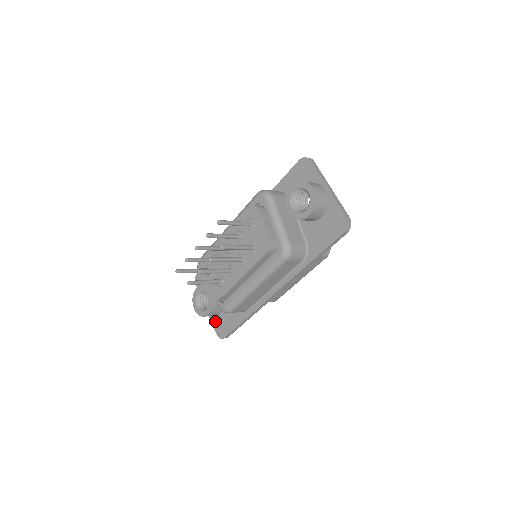
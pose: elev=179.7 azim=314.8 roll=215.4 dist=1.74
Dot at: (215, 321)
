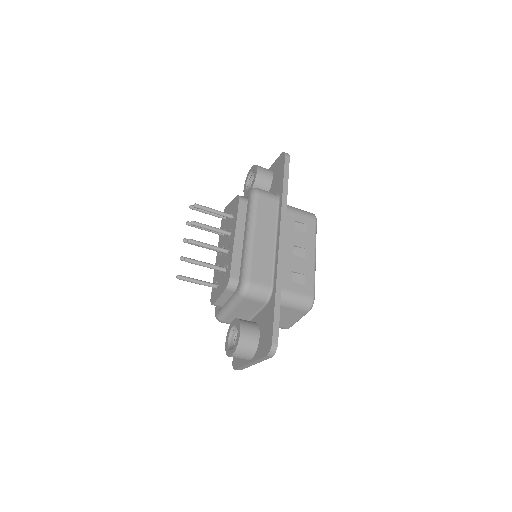
Dot at: (259, 351)
